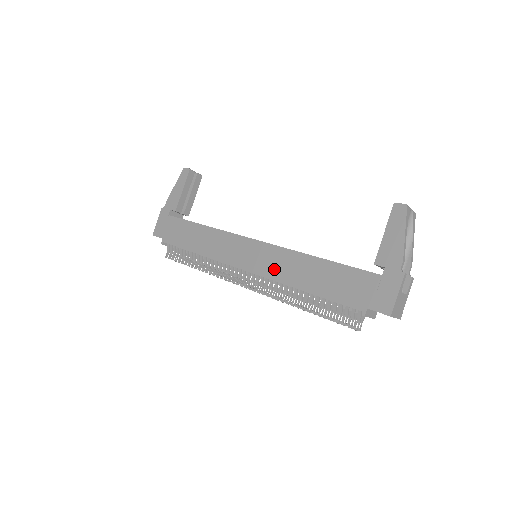
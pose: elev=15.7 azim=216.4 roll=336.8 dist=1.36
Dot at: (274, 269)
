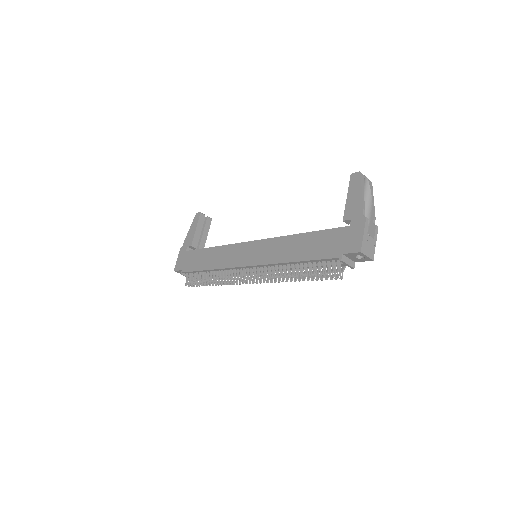
Dot at: (269, 256)
